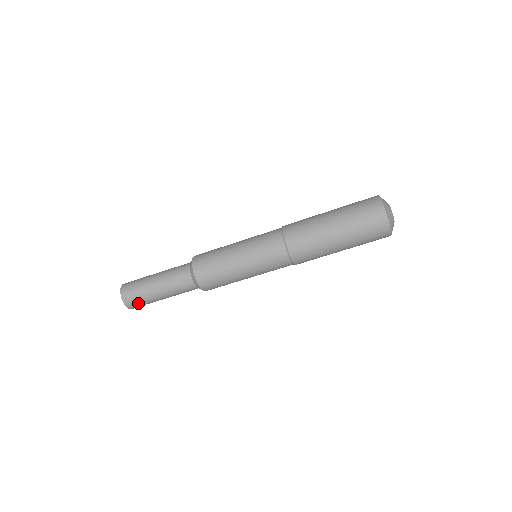
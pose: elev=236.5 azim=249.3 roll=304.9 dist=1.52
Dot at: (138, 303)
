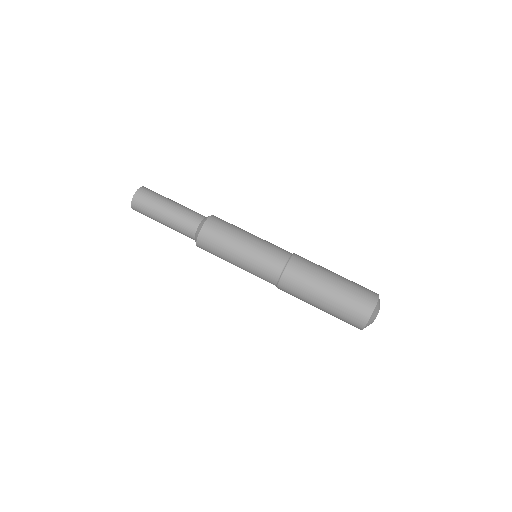
Dot at: (144, 201)
